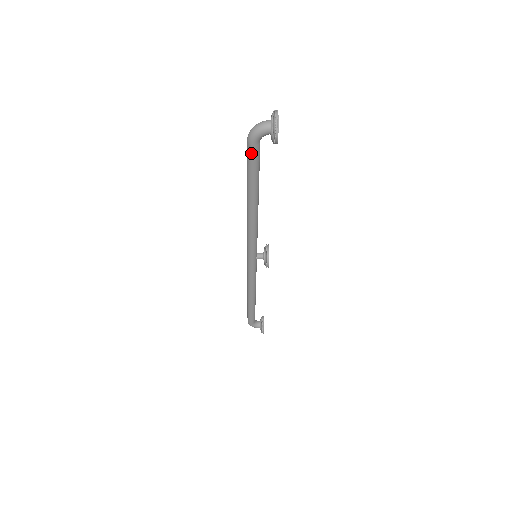
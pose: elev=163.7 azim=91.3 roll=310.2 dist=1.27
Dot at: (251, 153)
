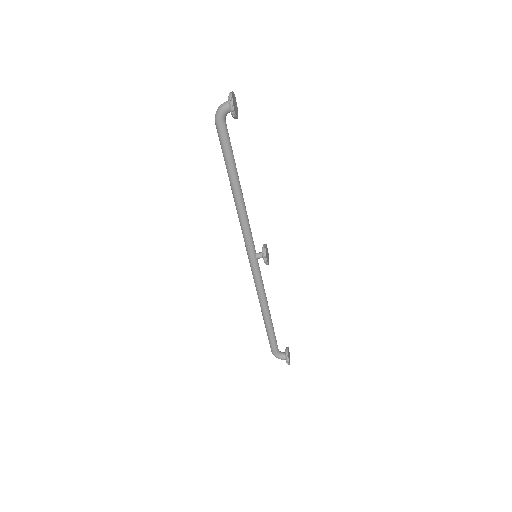
Dot at: (220, 133)
